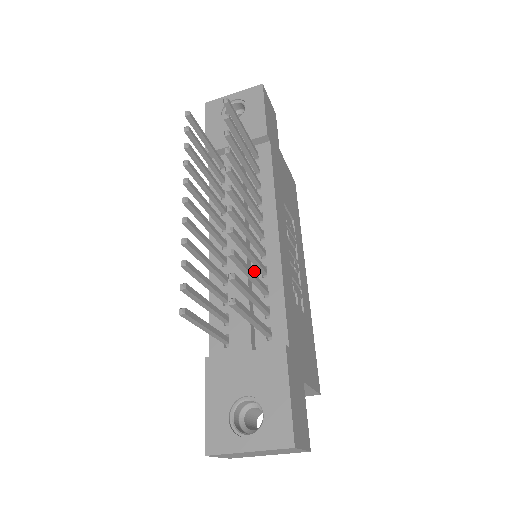
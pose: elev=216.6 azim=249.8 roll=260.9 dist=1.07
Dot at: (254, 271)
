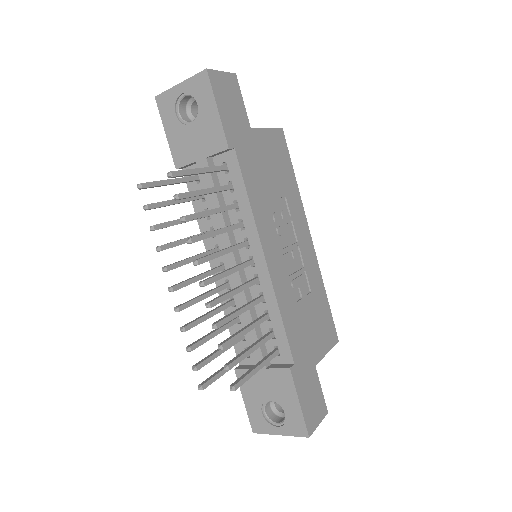
Dot at: (253, 296)
